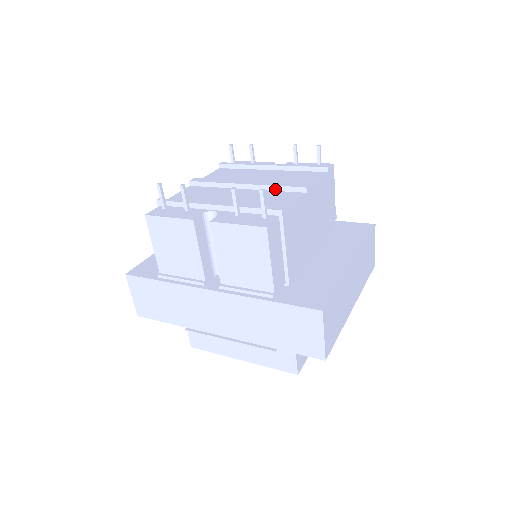
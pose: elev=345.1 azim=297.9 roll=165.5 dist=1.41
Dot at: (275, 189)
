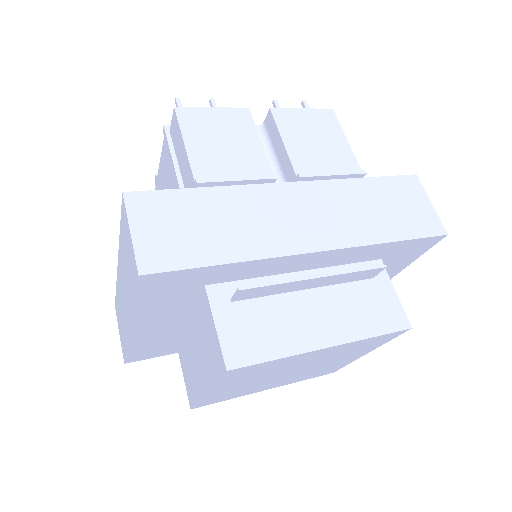
Dot at: occluded
